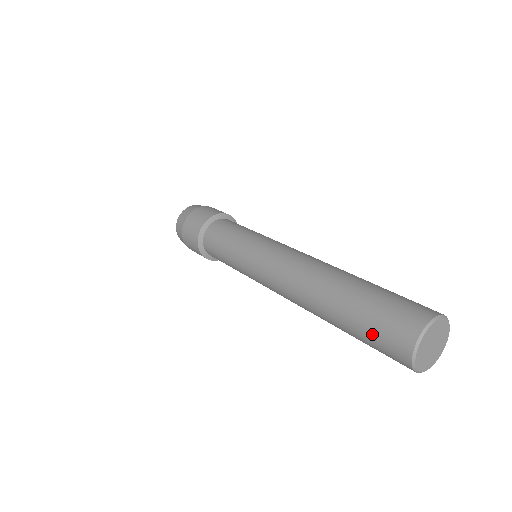
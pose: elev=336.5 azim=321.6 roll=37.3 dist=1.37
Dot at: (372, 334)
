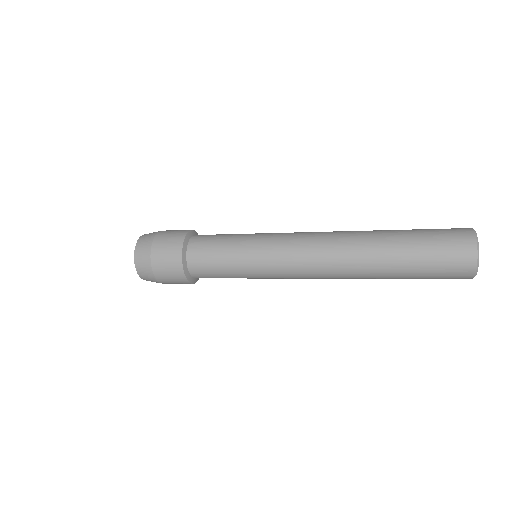
Dot at: (435, 248)
